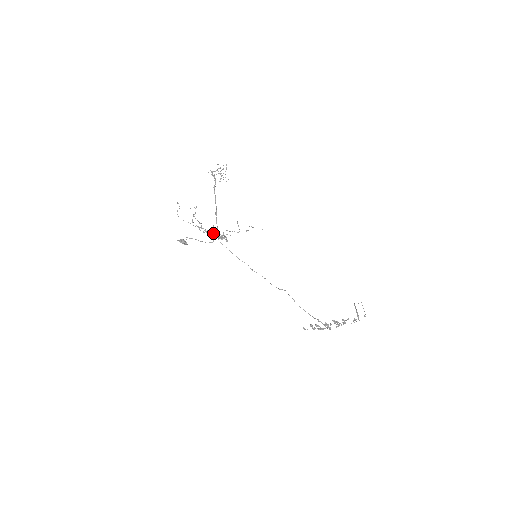
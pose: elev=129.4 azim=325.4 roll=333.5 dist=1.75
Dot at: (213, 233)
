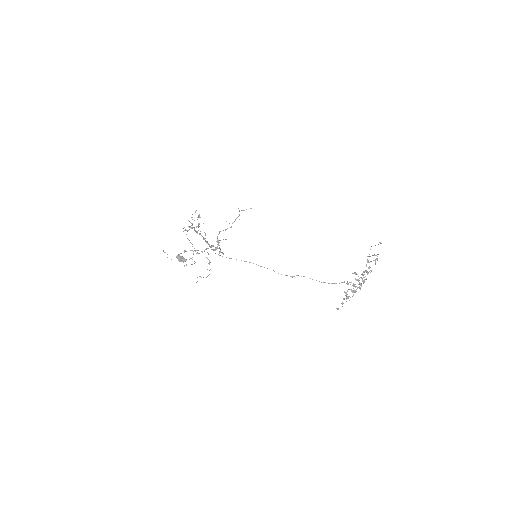
Dot at: occluded
